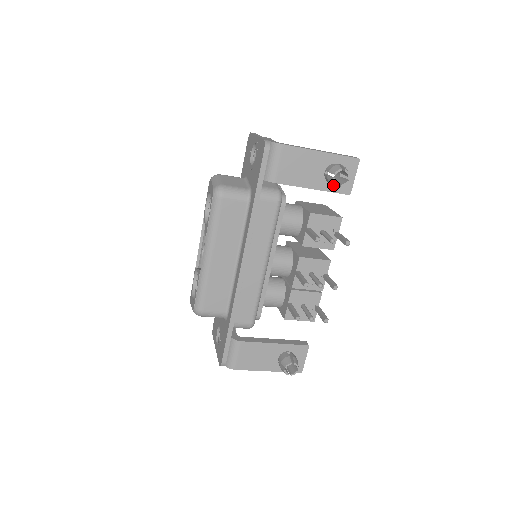
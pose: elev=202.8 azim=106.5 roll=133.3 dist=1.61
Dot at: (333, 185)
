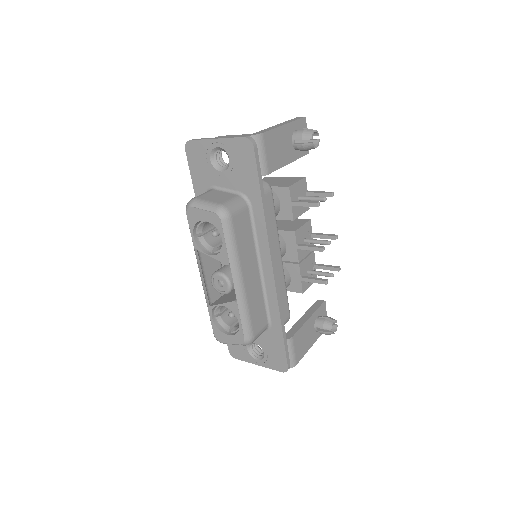
Dot at: occluded
